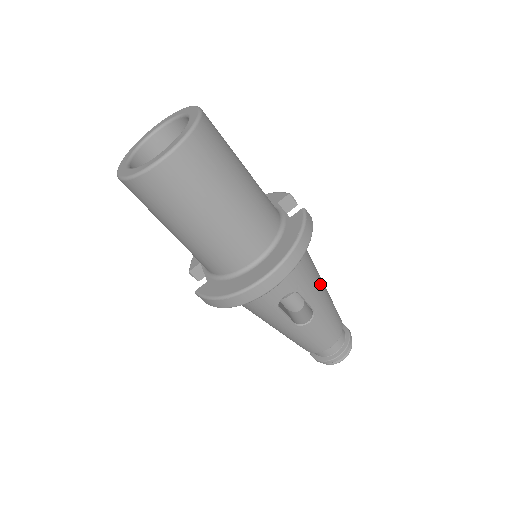
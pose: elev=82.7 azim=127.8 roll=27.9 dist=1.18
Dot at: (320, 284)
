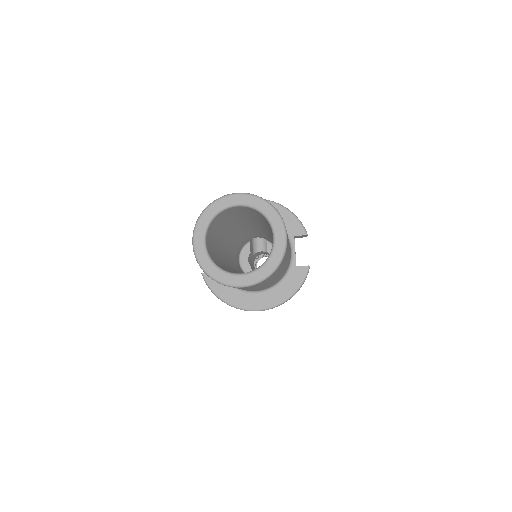
Dot at: occluded
